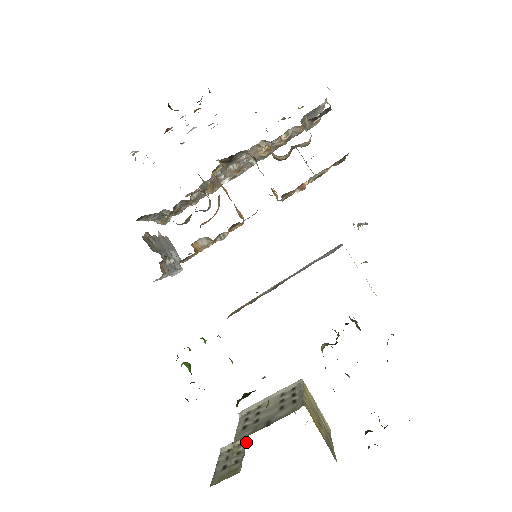
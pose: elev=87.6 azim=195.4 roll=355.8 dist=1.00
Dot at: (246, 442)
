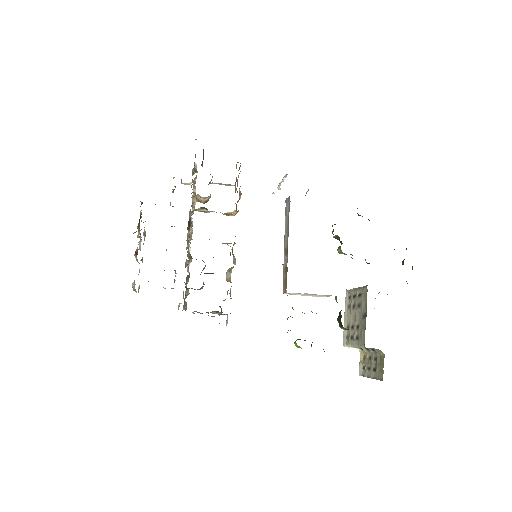
Dot at: (366, 349)
